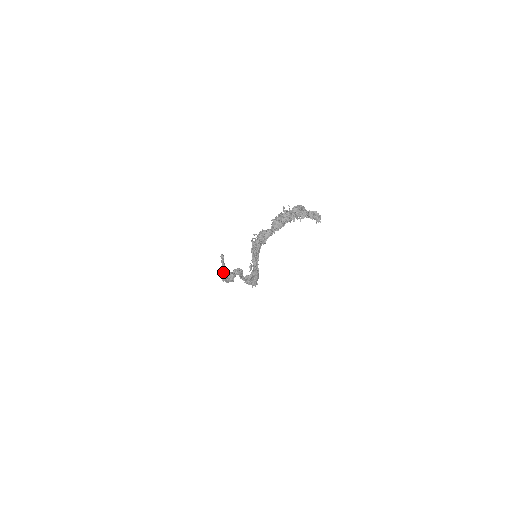
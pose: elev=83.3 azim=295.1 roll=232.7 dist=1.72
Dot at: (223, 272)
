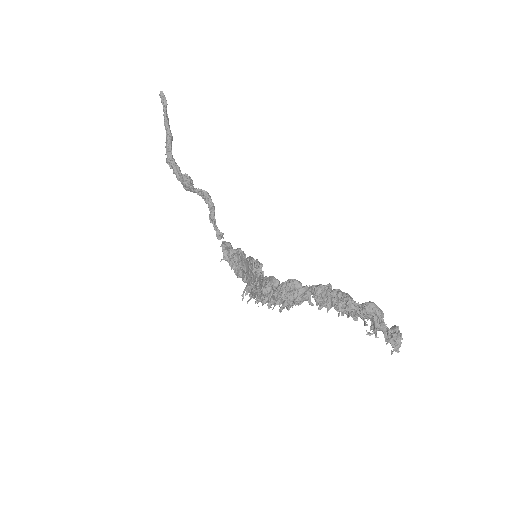
Dot at: (168, 147)
